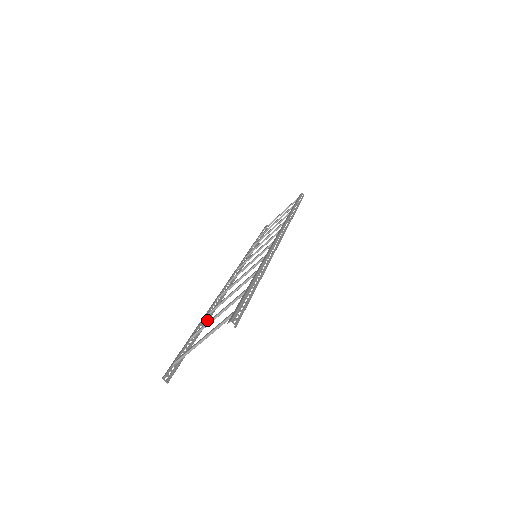
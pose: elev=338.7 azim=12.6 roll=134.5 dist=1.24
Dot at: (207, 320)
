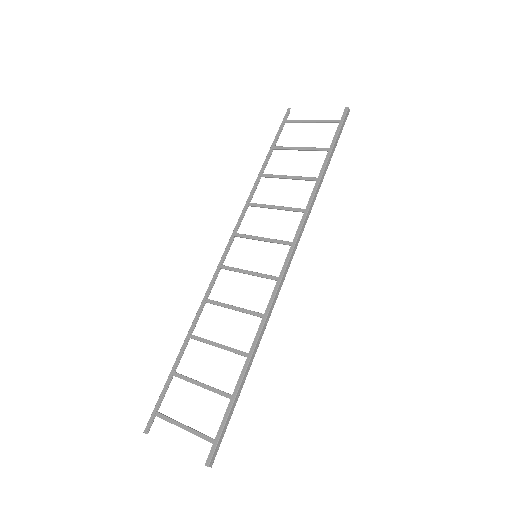
Dot at: (189, 339)
